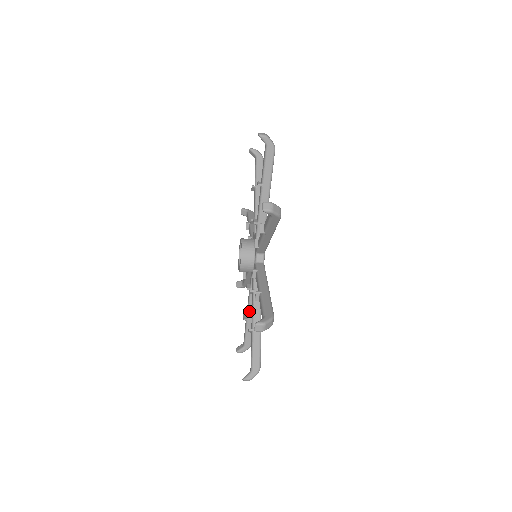
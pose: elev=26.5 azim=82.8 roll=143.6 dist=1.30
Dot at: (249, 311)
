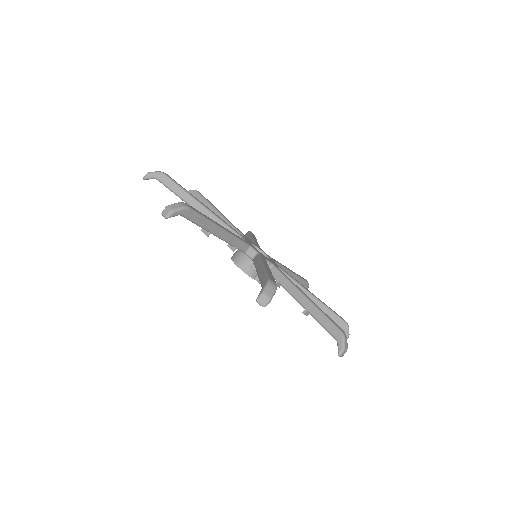
Dot at: occluded
